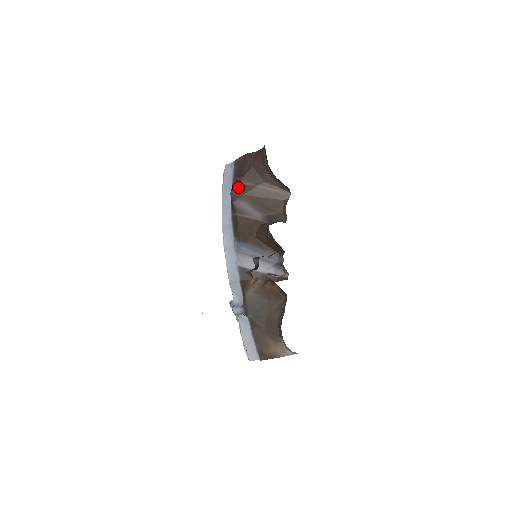
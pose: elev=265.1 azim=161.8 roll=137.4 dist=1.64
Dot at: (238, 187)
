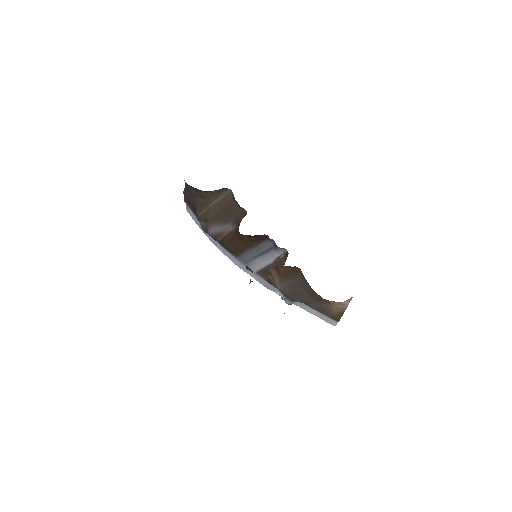
Dot at: (201, 220)
